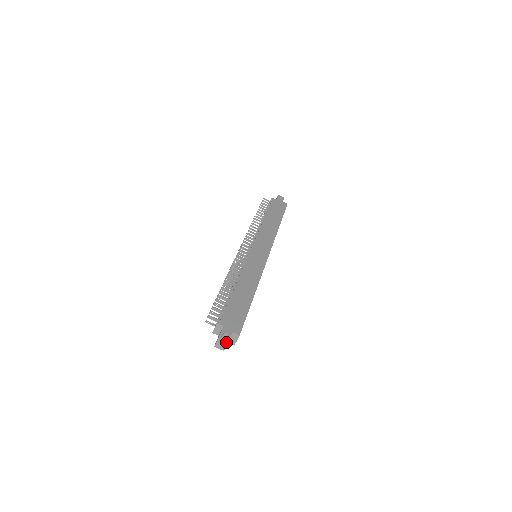
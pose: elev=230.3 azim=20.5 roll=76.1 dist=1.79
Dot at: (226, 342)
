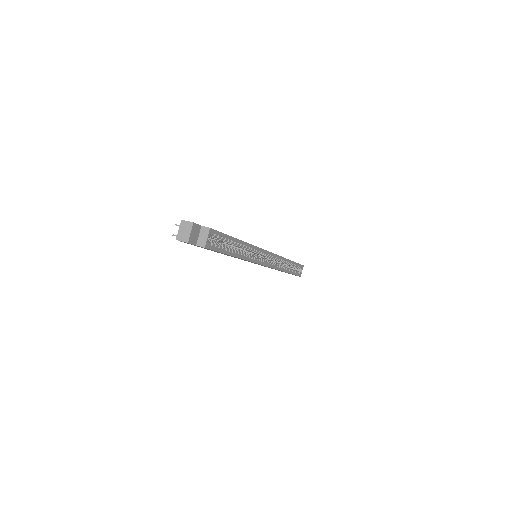
Dot at: (190, 225)
